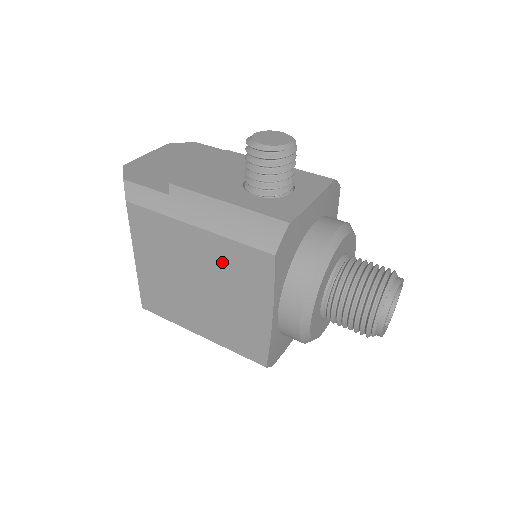
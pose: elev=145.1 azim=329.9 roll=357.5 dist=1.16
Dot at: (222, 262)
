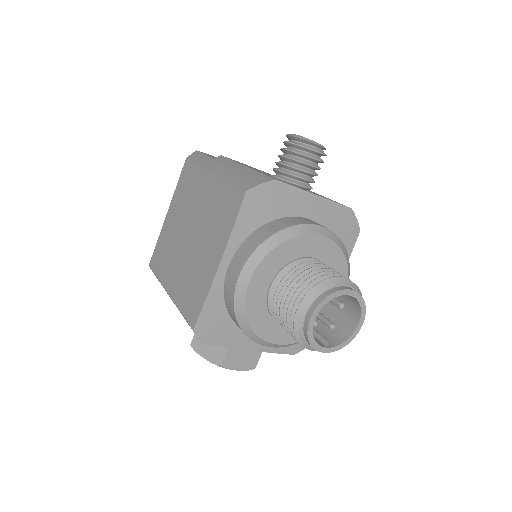
Dot at: (213, 205)
